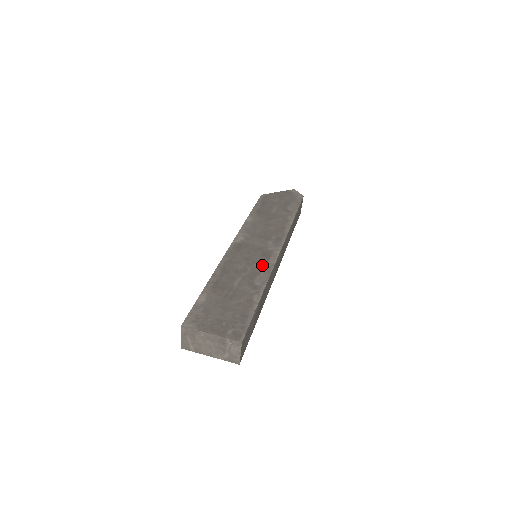
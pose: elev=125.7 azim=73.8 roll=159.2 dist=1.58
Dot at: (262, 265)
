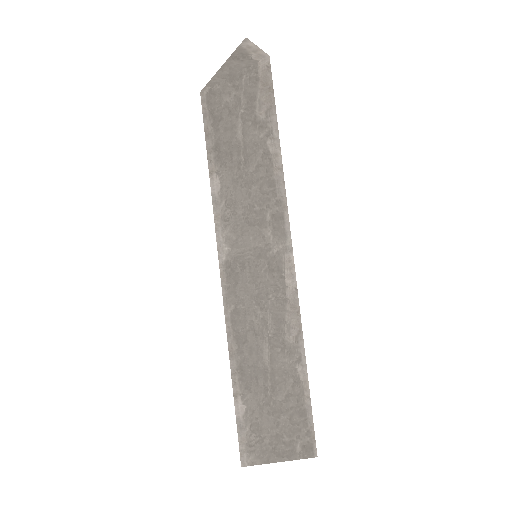
Dot at: (282, 299)
